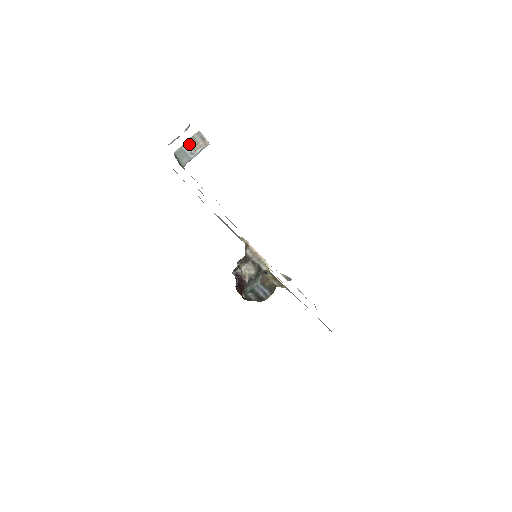
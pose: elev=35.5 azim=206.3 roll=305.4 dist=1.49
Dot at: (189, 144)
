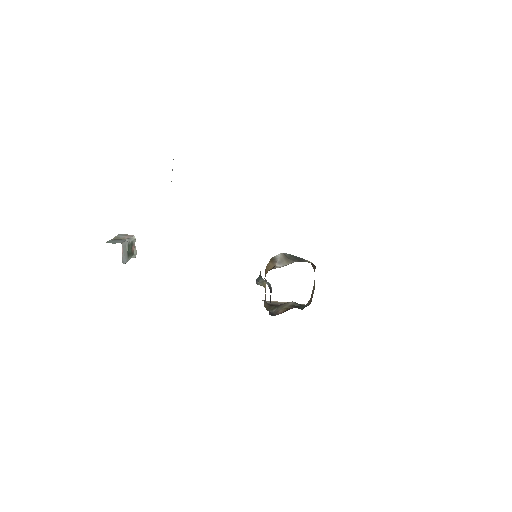
Dot at: occluded
